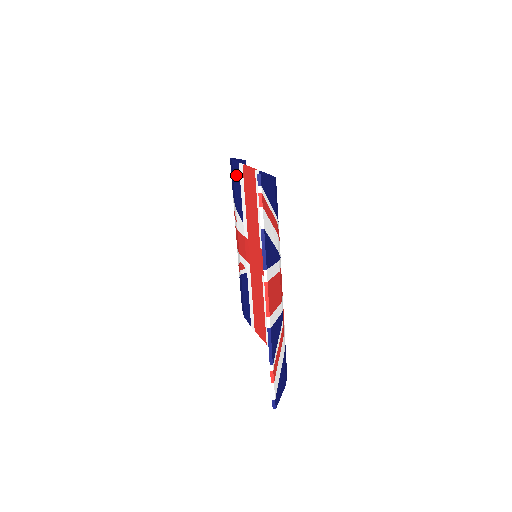
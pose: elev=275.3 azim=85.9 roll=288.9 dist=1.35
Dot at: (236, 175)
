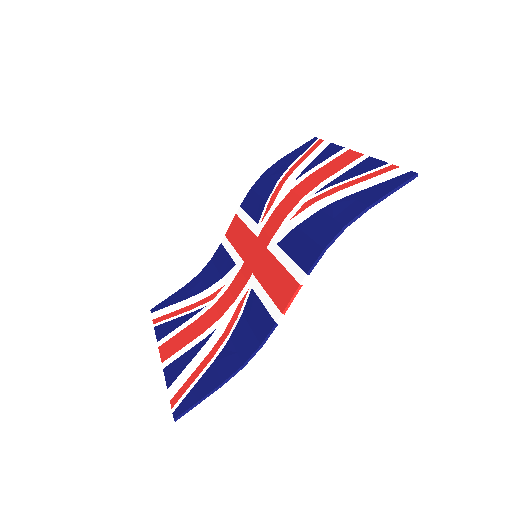
Dot at: (307, 254)
